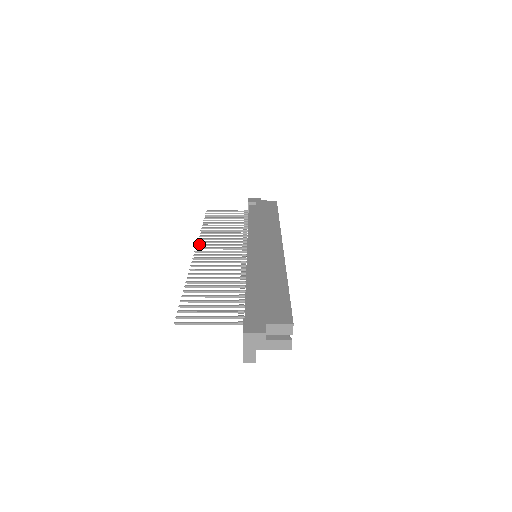
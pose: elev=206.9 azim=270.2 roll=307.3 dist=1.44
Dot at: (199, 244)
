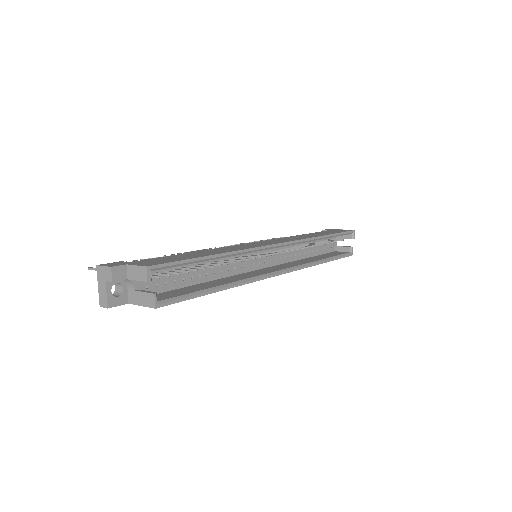
Dot at: occluded
